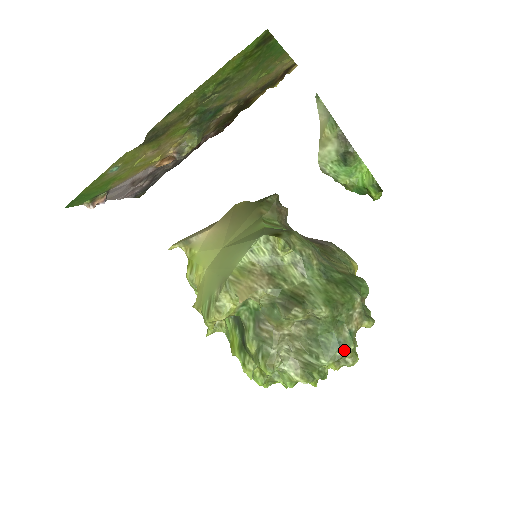
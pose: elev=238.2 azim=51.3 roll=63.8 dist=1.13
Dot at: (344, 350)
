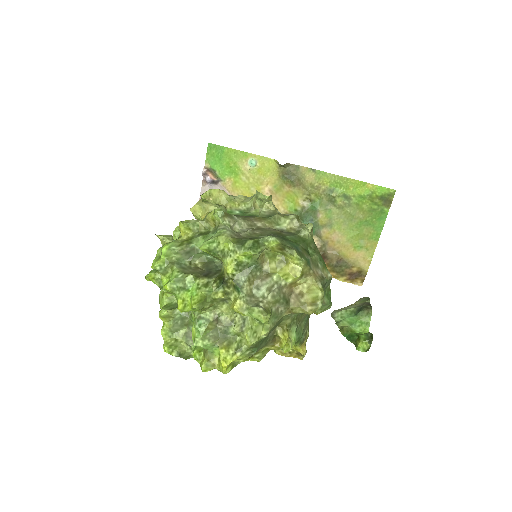
Dot at: (297, 251)
